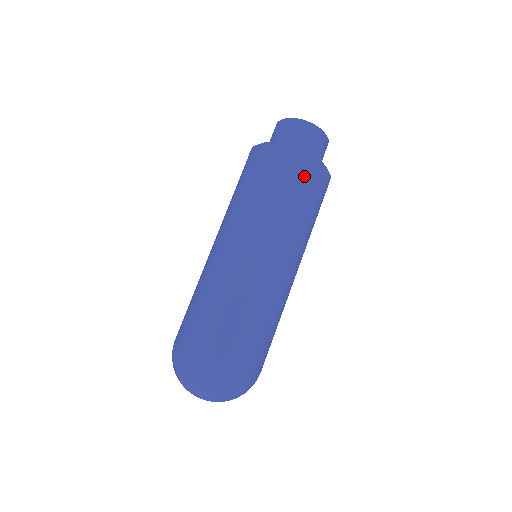
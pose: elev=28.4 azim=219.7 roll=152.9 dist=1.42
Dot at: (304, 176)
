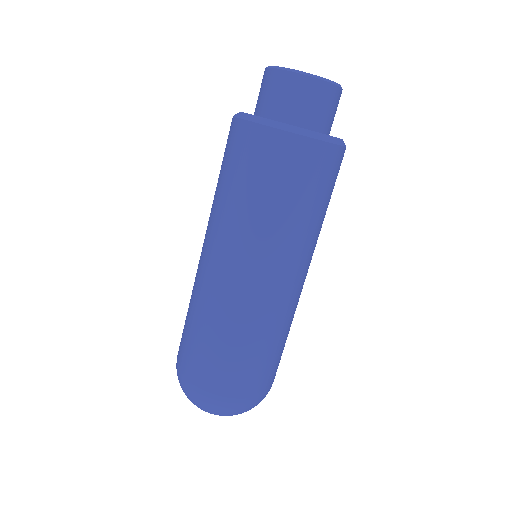
Dot at: (285, 164)
